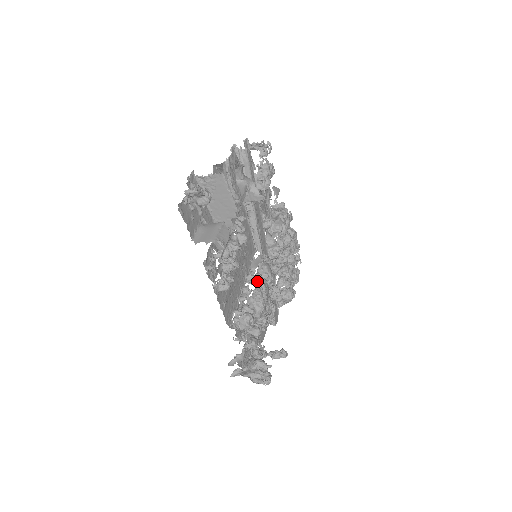
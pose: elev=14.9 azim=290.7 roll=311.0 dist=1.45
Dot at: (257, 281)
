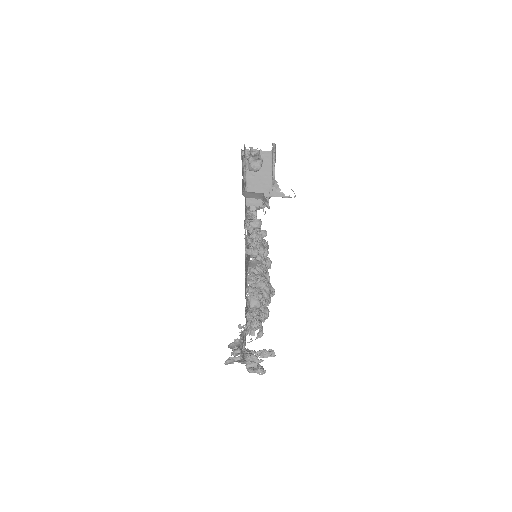
Dot at: occluded
